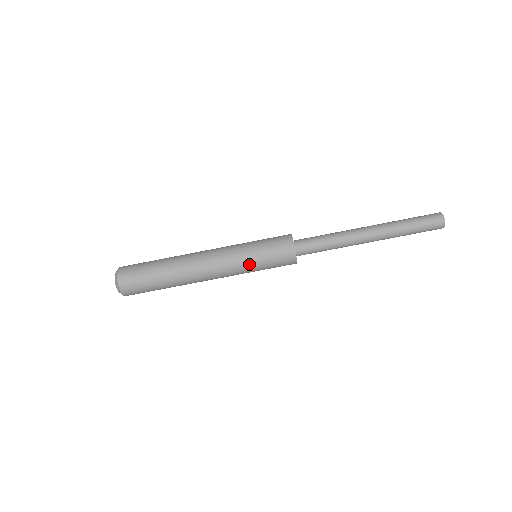
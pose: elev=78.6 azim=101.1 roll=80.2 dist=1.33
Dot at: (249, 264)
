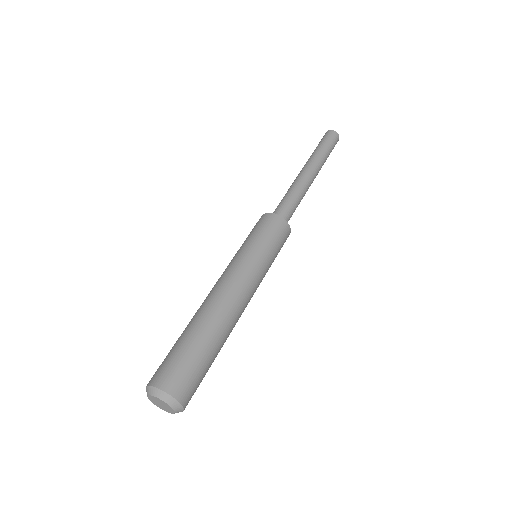
Dot at: (243, 249)
